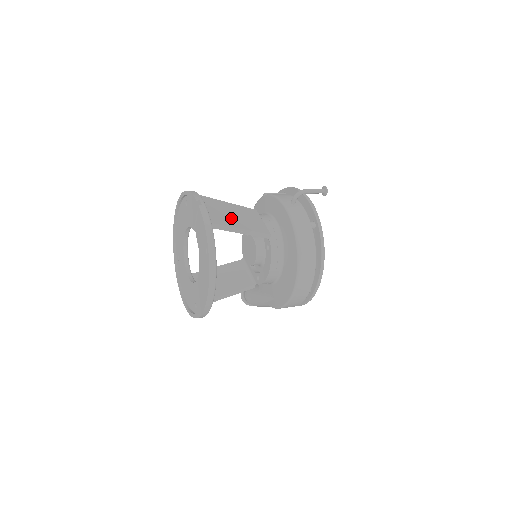
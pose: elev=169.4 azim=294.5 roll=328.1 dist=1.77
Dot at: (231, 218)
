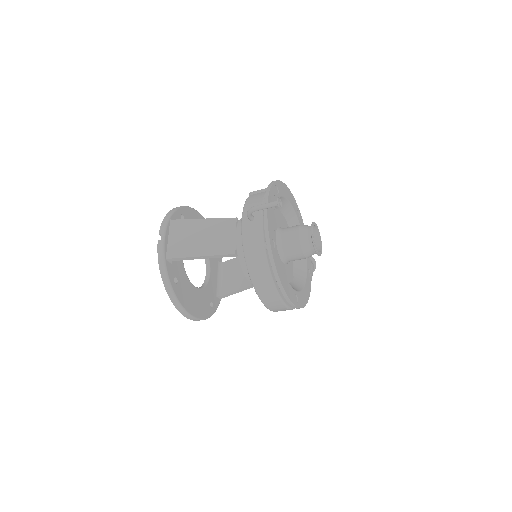
Dot at: (194, 243)
